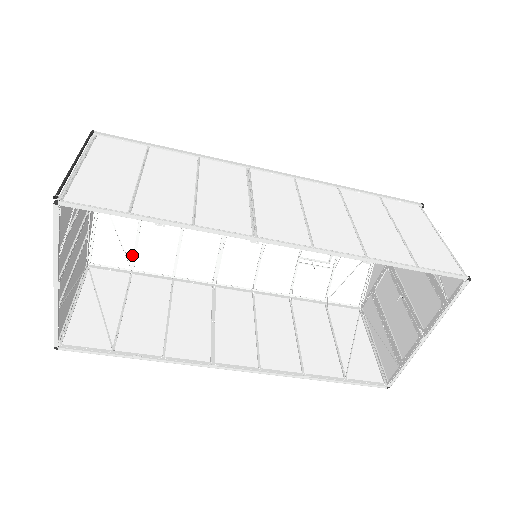
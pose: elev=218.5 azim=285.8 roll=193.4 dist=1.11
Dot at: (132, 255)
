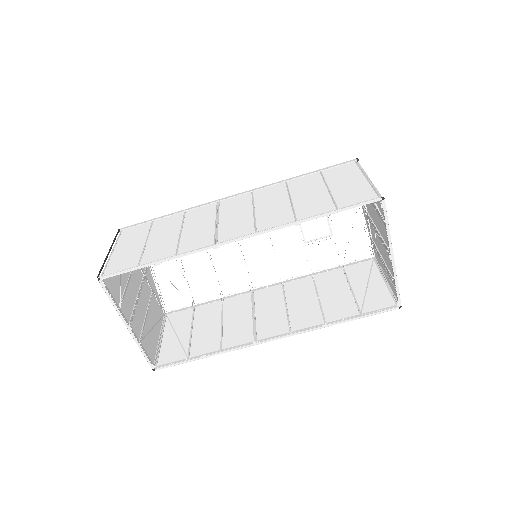
Dot at: (189, 294)
